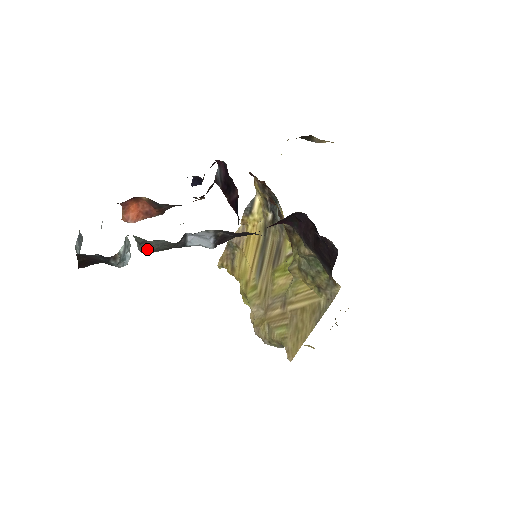
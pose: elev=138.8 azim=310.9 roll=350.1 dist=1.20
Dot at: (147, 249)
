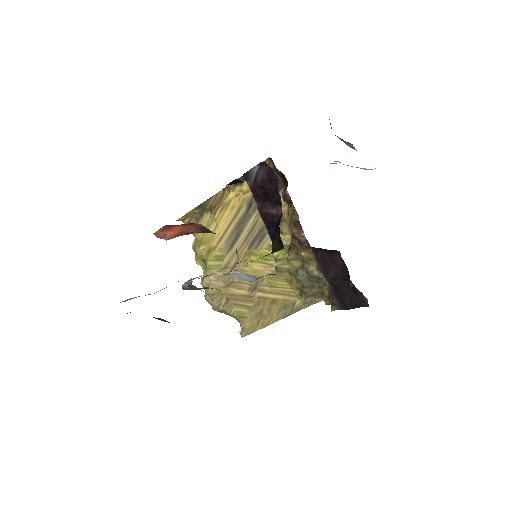
Dot at: (194, 289)
